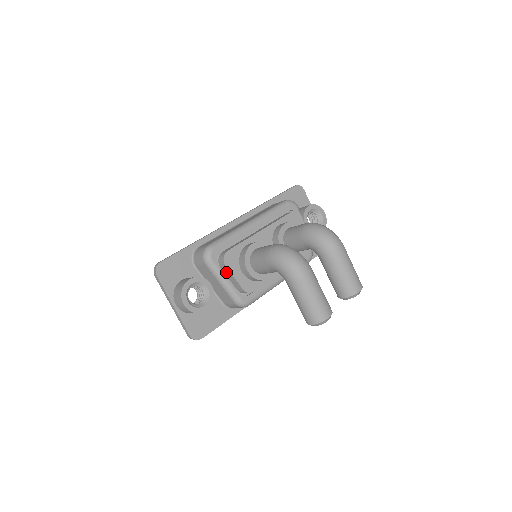
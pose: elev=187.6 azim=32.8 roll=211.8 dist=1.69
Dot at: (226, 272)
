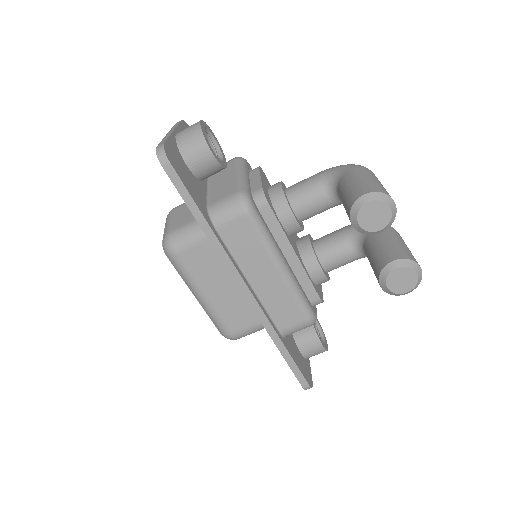
Dot at: (251, 176)
